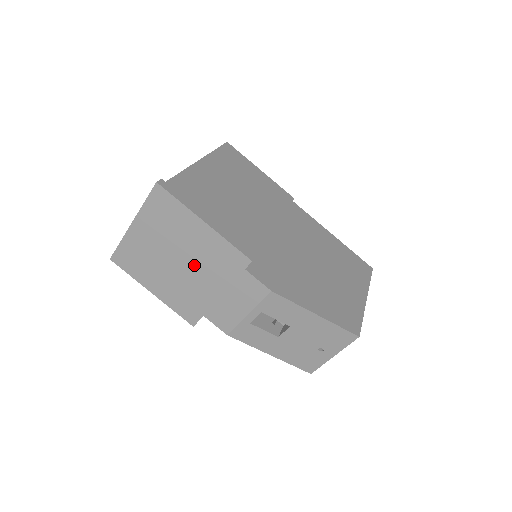
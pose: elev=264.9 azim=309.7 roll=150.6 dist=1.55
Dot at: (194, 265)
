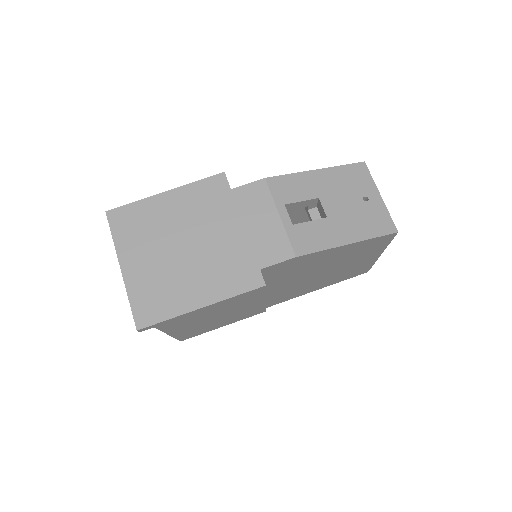
Dot at: (198, 232)
